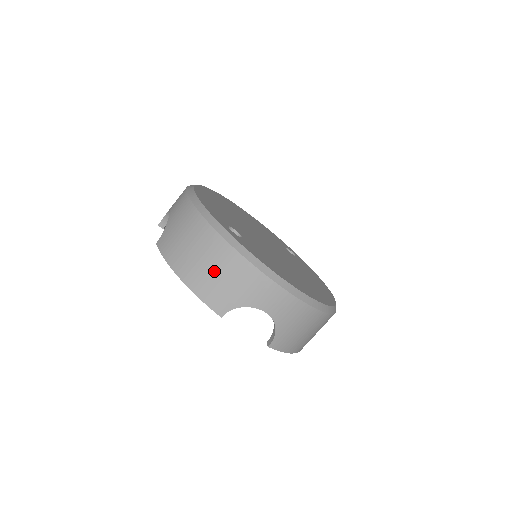
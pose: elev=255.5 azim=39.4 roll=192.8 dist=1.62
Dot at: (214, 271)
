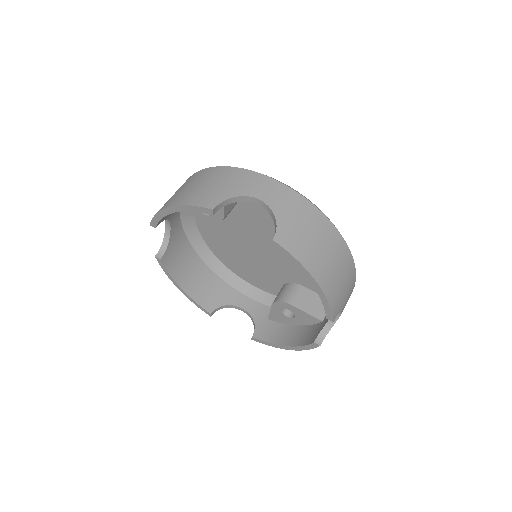
Dot at: (202, 185)
